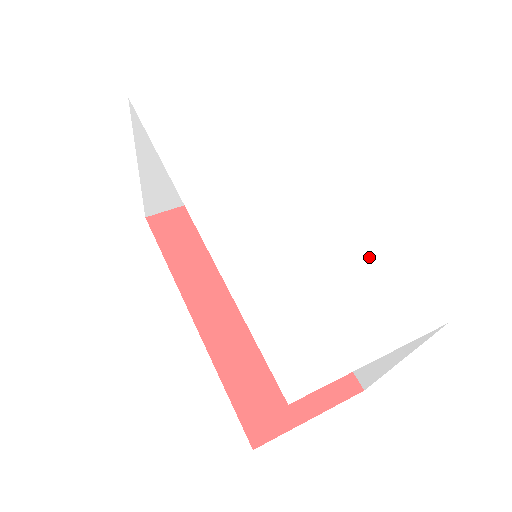
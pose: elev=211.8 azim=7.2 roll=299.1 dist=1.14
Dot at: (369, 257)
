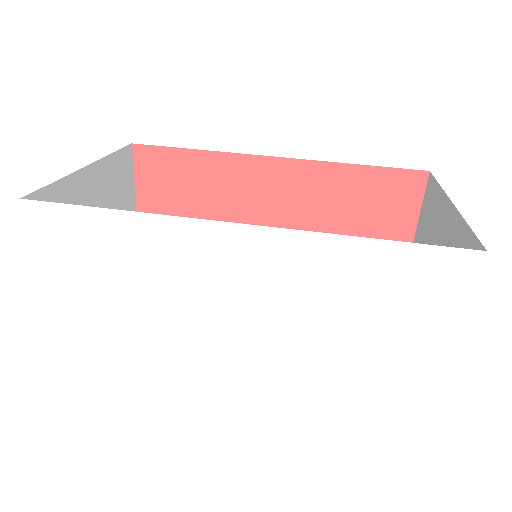
Dot at: (361, 271)
